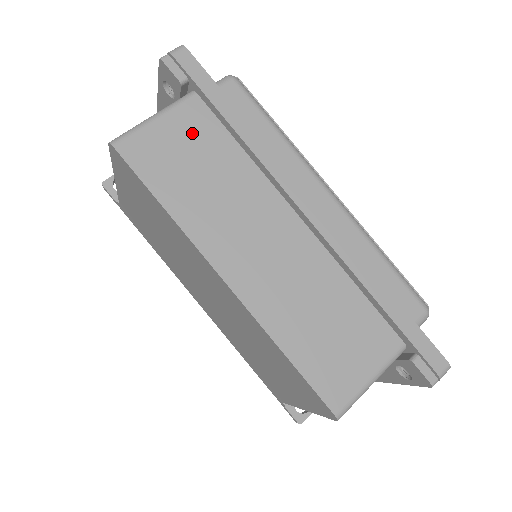
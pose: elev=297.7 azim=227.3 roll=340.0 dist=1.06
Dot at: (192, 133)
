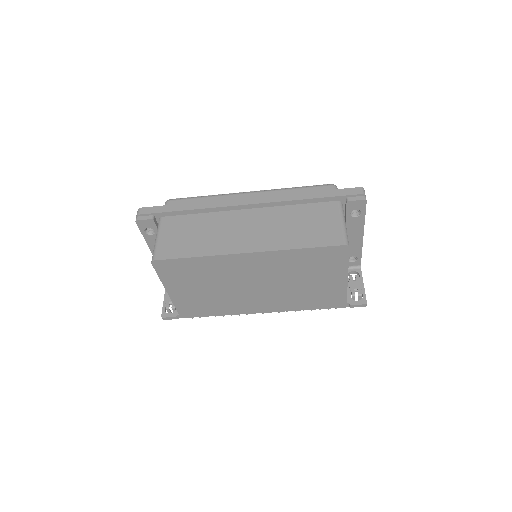
Dot at: (176, 228)
